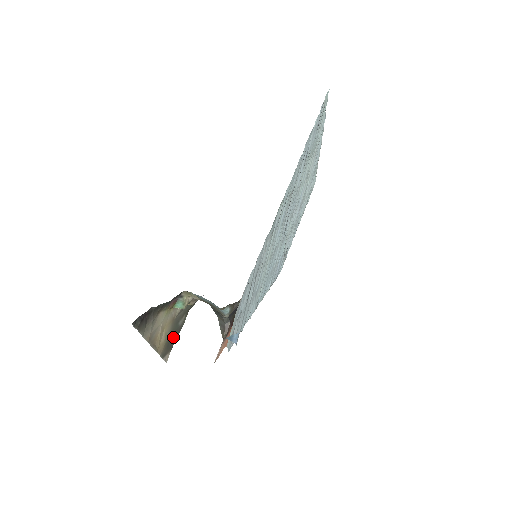
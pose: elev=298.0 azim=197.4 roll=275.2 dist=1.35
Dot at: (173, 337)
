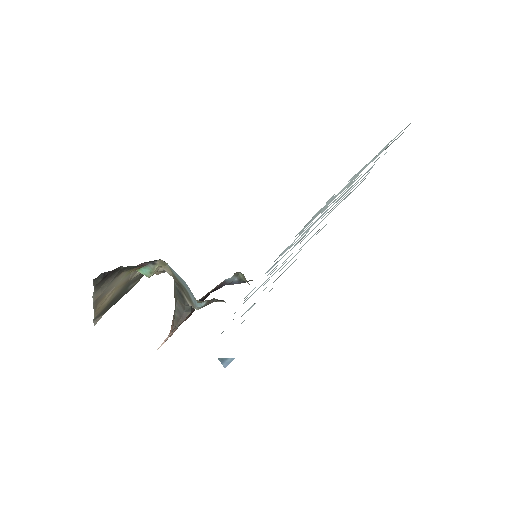
Dot at: (115, 300)
